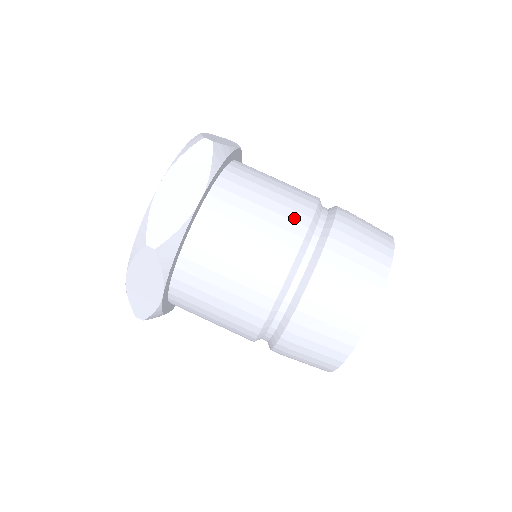
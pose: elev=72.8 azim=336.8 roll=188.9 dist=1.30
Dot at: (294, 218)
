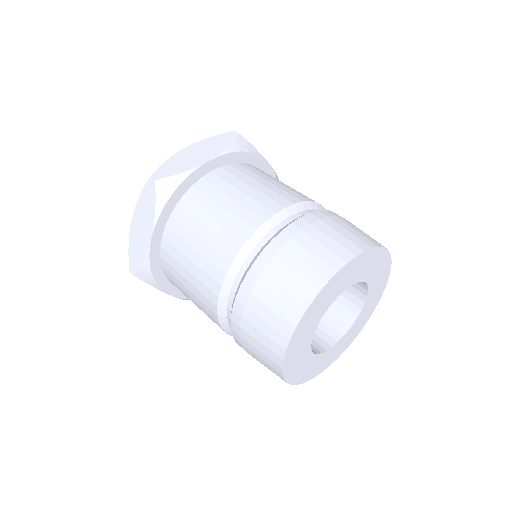
Dot at: (285, 196)
